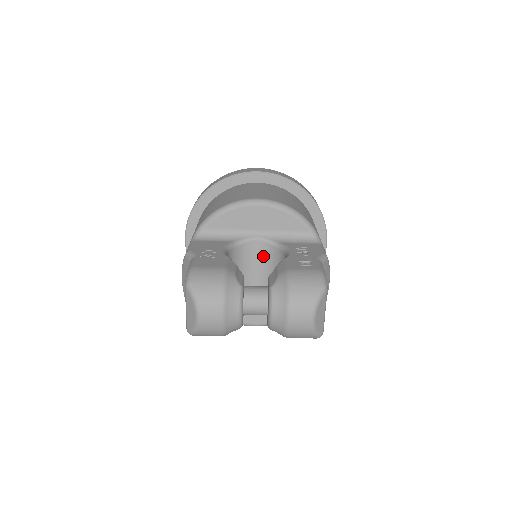
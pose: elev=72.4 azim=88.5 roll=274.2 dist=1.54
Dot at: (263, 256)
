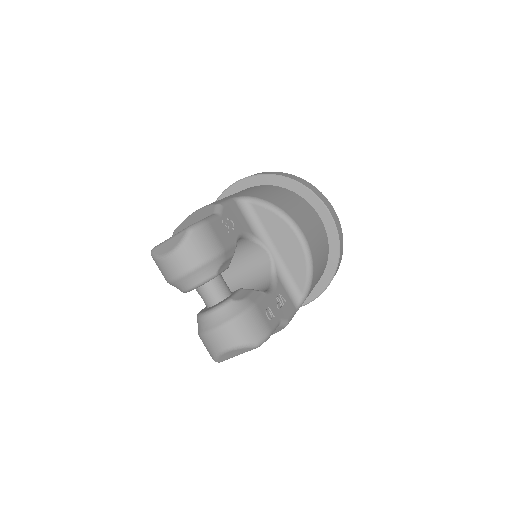
Dot at: (258, 267)
